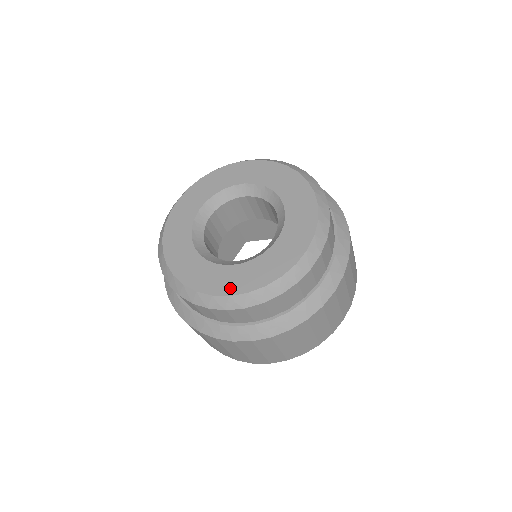
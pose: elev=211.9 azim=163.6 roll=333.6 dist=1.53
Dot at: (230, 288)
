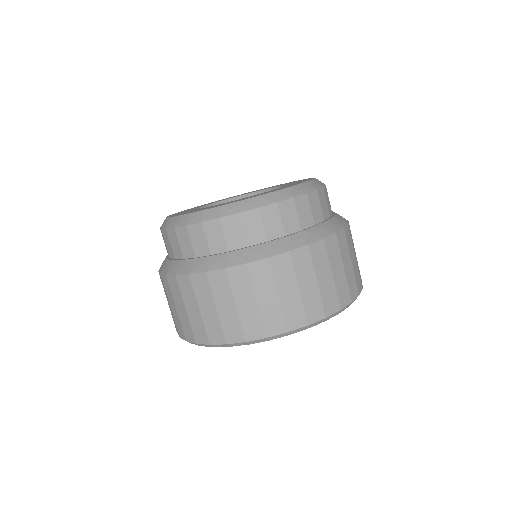
Dot at: (271, 191)
